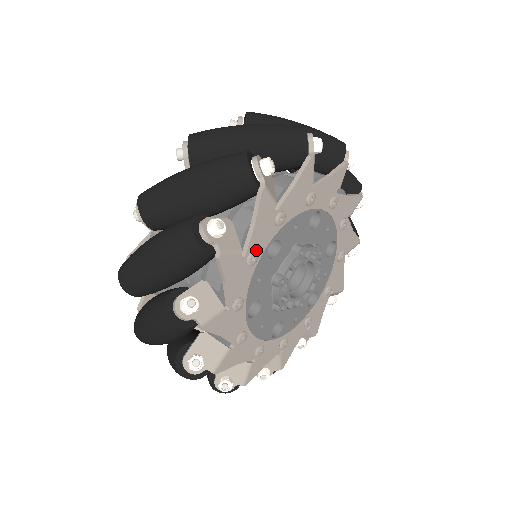
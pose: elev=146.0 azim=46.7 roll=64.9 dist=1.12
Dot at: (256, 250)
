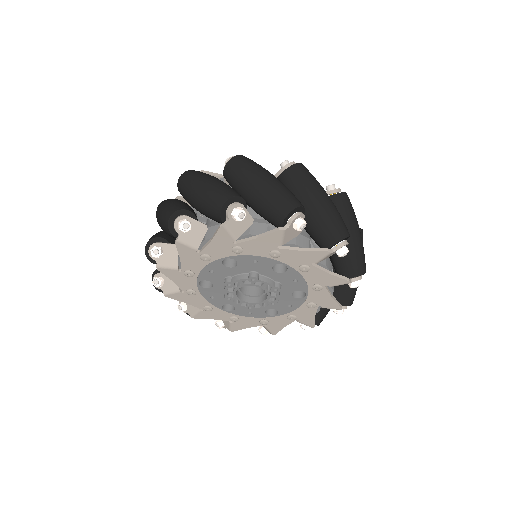
Dot at: (190, 288)
